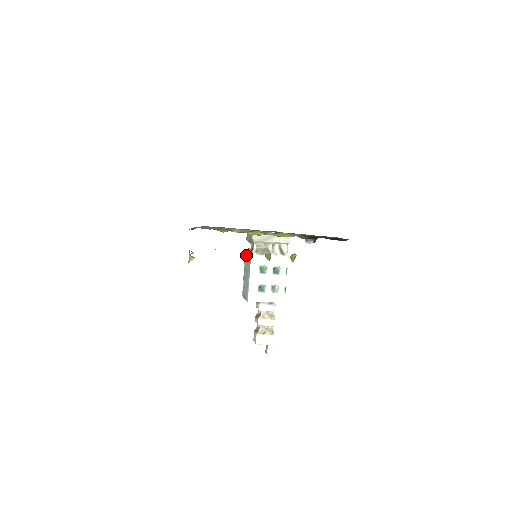
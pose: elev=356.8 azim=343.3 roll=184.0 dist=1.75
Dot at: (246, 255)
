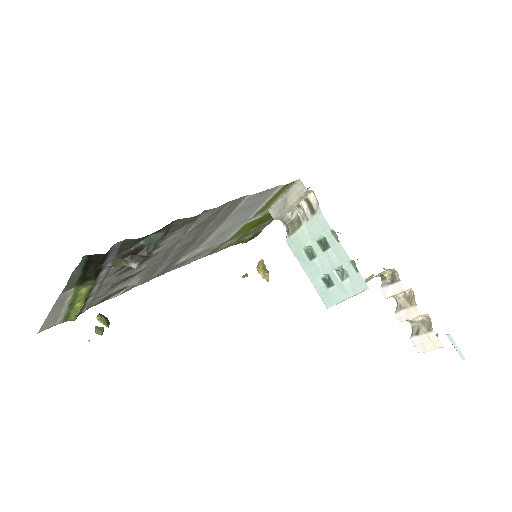
Dot at: occluded
